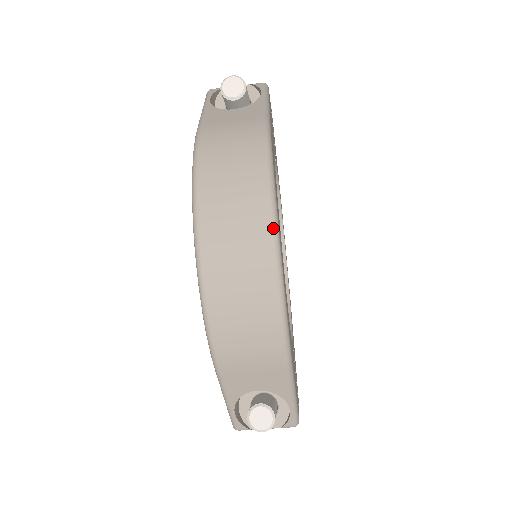
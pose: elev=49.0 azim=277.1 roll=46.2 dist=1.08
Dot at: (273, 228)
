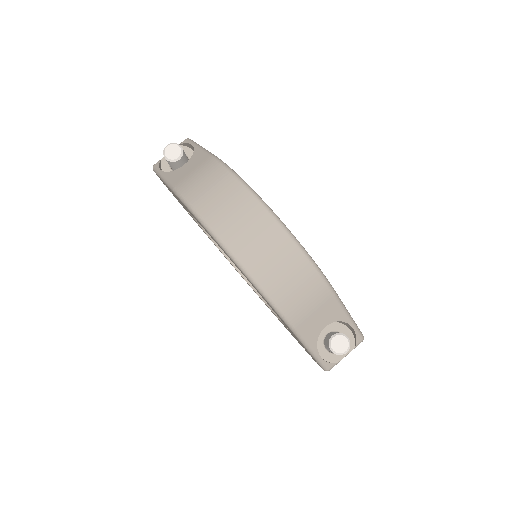
Dot at: (269, 212)
